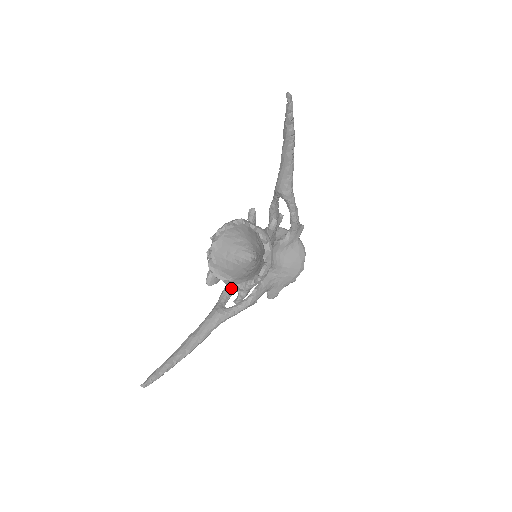
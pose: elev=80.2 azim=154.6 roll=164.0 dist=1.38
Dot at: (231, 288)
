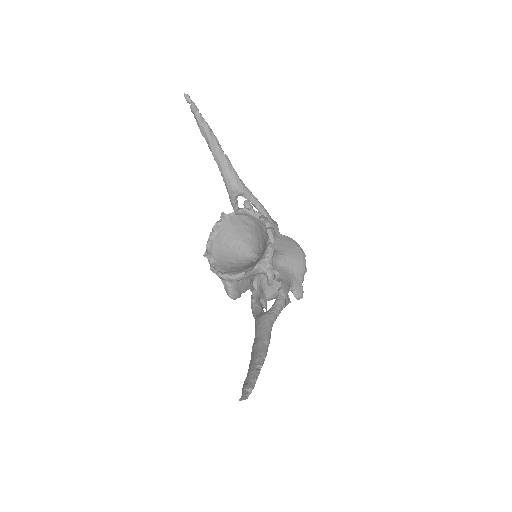
Dot at: (257, 304)
